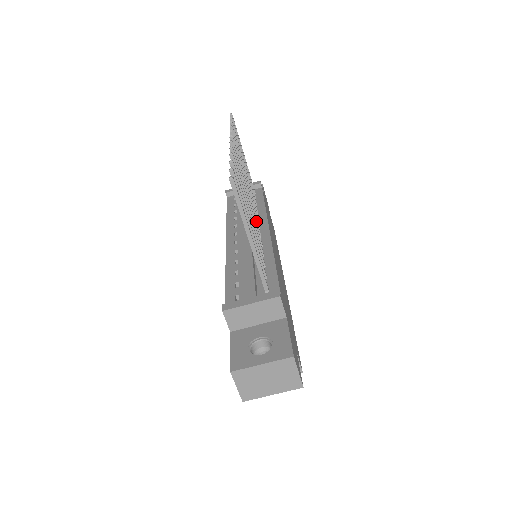
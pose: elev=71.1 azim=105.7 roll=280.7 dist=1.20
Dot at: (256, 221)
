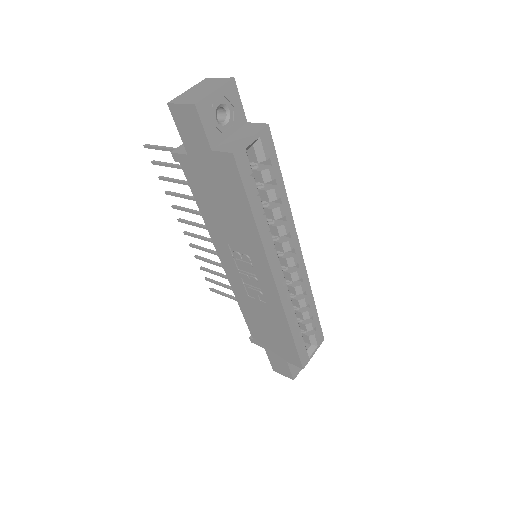
Dot at: occluded
